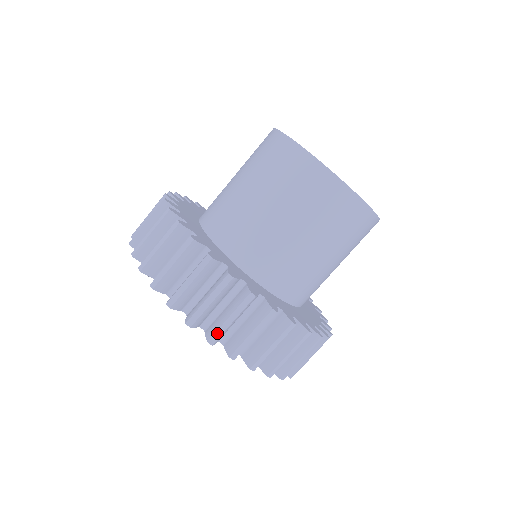
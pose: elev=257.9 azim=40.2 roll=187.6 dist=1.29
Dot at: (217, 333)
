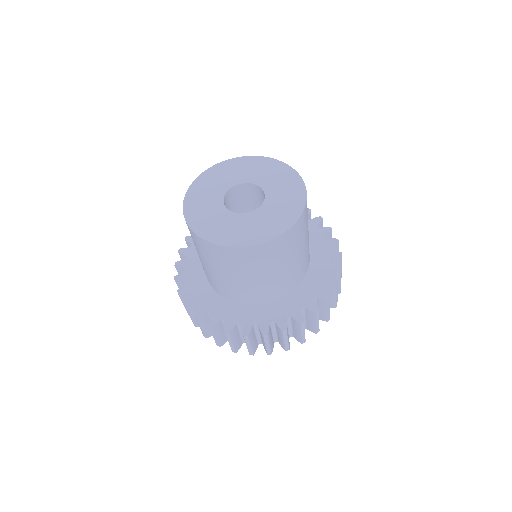
Dot at: (232, 348)
